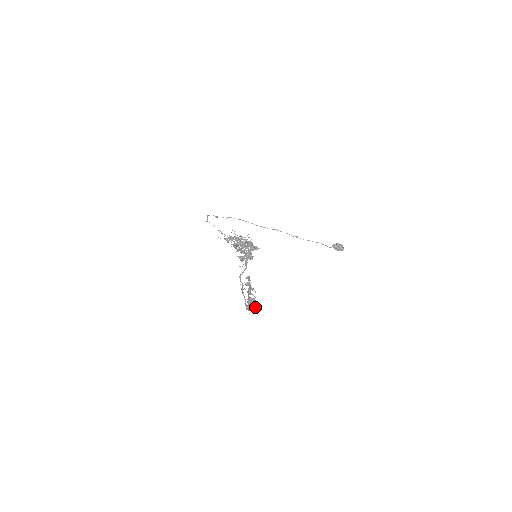
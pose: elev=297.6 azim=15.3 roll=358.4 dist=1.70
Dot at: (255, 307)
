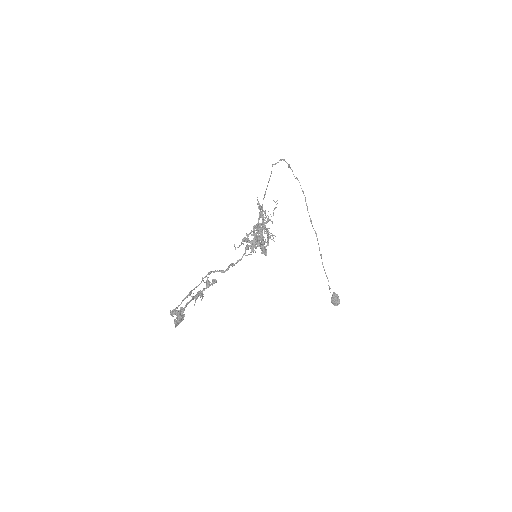
Dot at: (176, 322)
